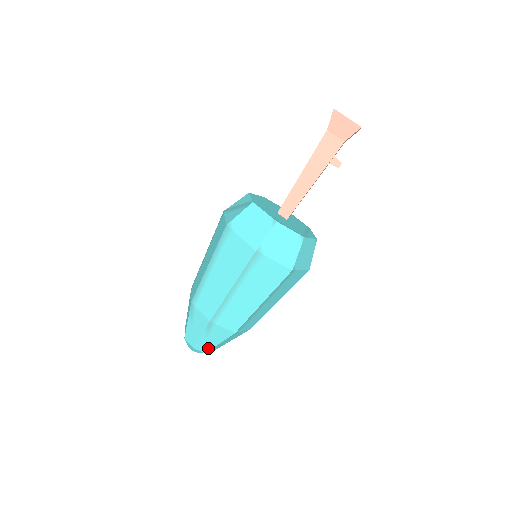
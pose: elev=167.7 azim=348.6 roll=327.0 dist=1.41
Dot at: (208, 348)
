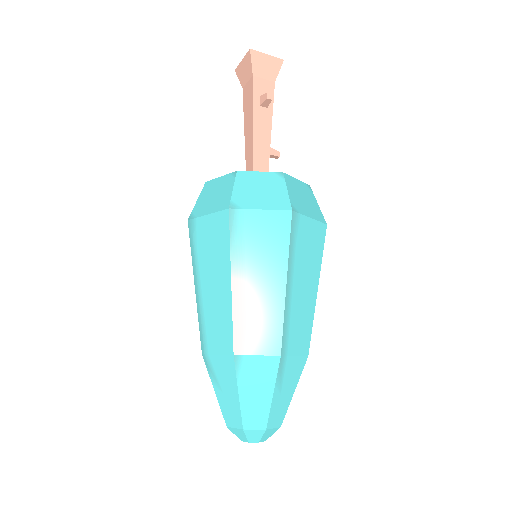
Dot at: (237, 414)
